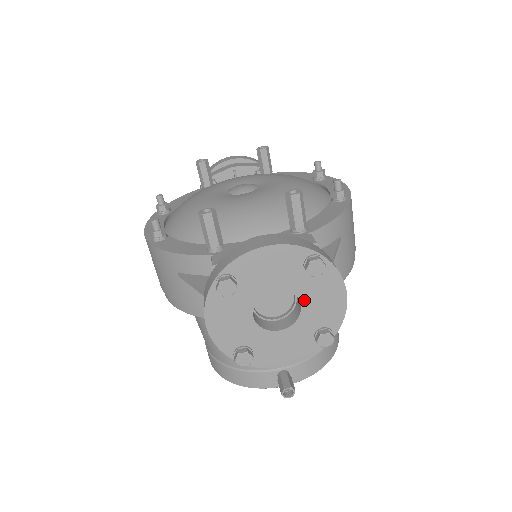
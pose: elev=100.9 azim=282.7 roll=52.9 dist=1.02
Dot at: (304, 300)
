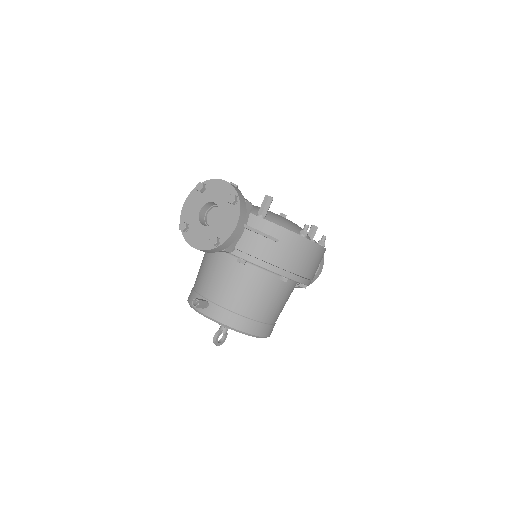
Dot at: (220, 216)
